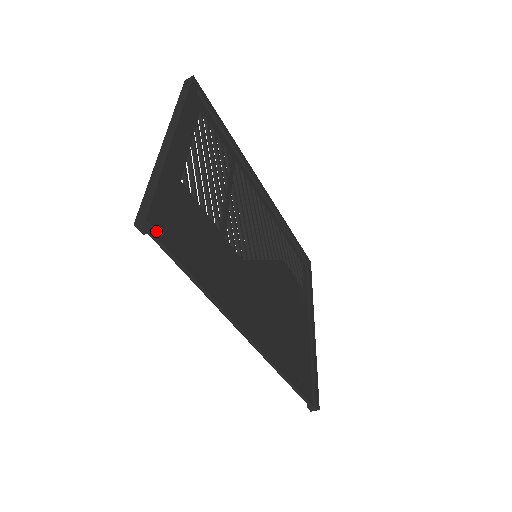
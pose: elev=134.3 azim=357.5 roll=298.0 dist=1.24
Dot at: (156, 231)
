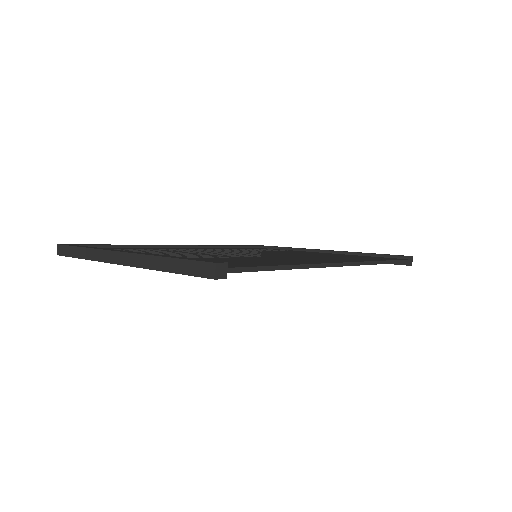
Dot at: (227, 267)
